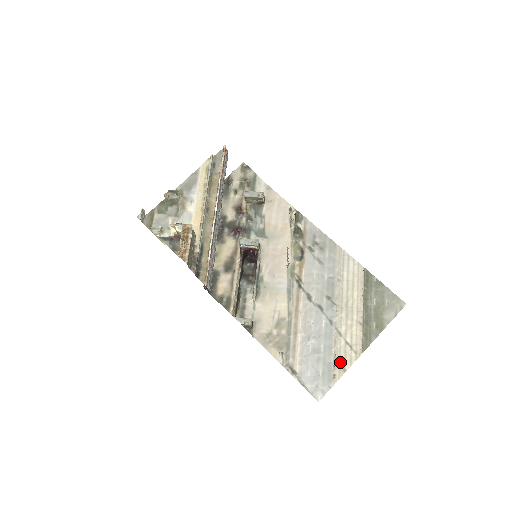
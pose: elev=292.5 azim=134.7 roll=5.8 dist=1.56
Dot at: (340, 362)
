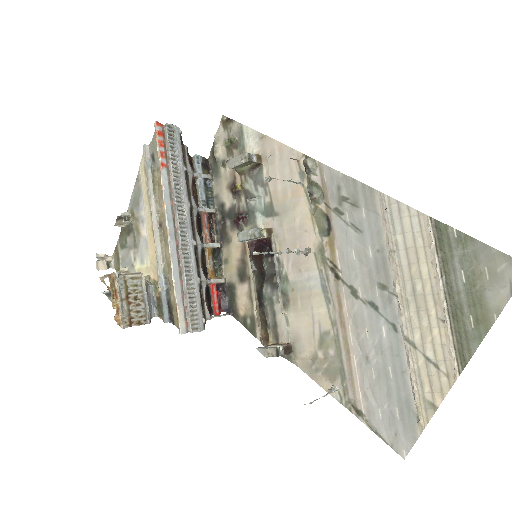
Dot at: (423, 394)
